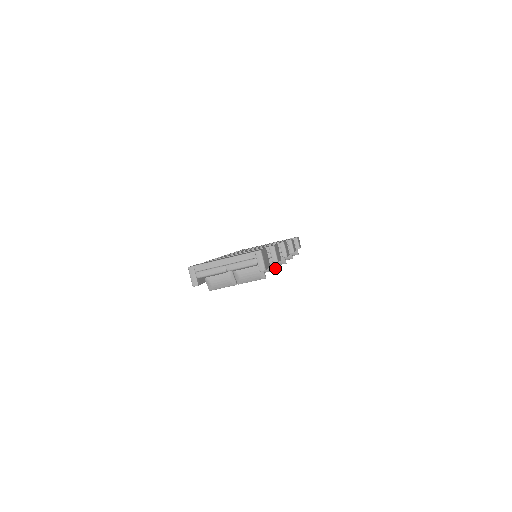
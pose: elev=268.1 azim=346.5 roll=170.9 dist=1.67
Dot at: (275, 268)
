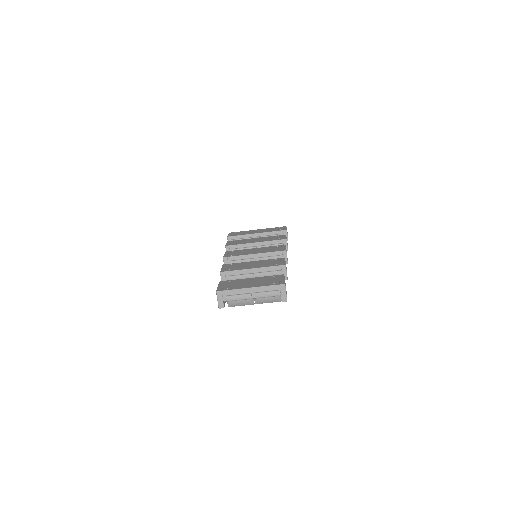
Dot at: occluded
